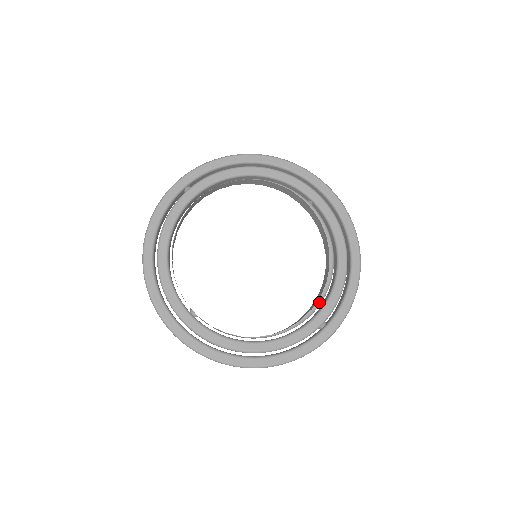
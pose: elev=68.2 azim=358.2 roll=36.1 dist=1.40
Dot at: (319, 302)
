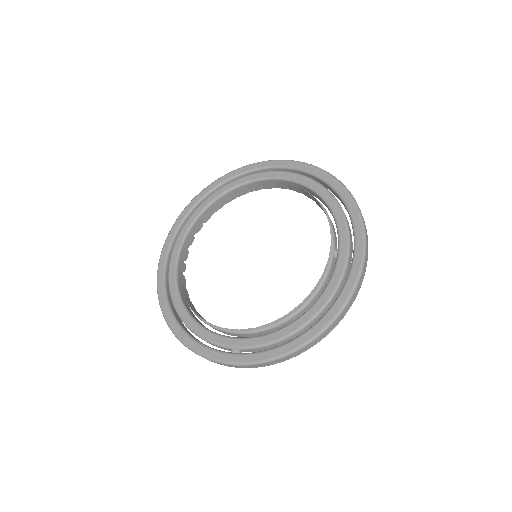
Dot at: (250, 330)
